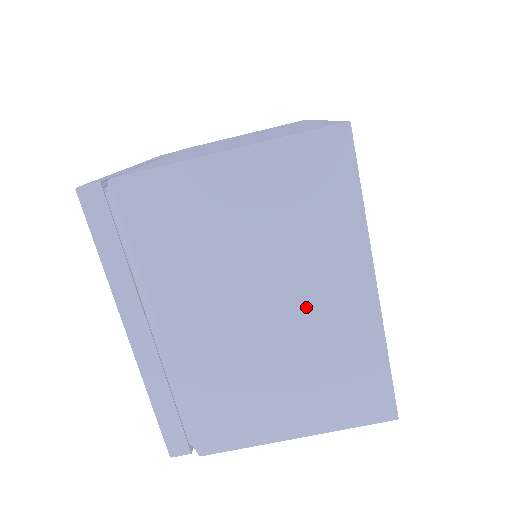
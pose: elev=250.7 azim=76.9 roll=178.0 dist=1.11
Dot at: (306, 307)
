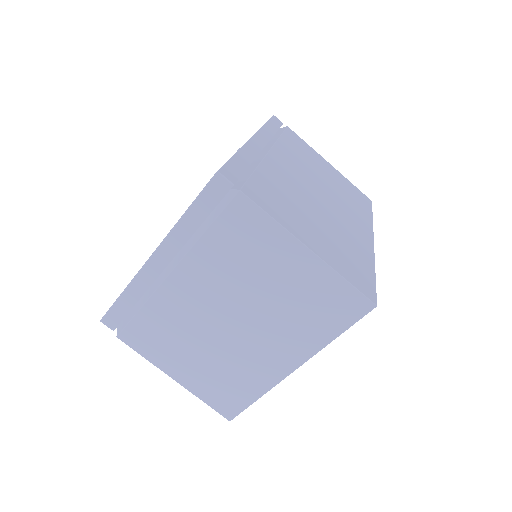
Dot at: (253, 343)
